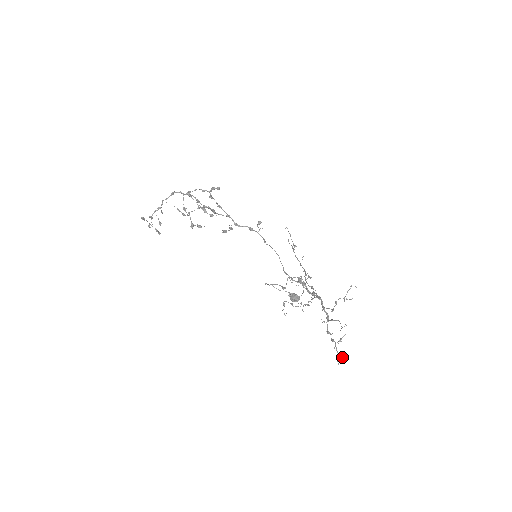
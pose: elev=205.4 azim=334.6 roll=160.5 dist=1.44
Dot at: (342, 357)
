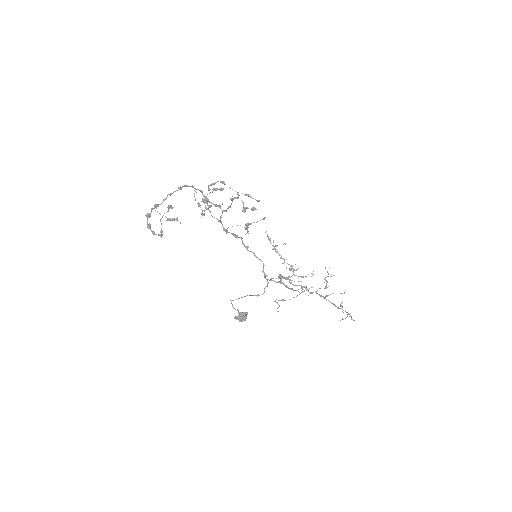
Dot at: occluded
